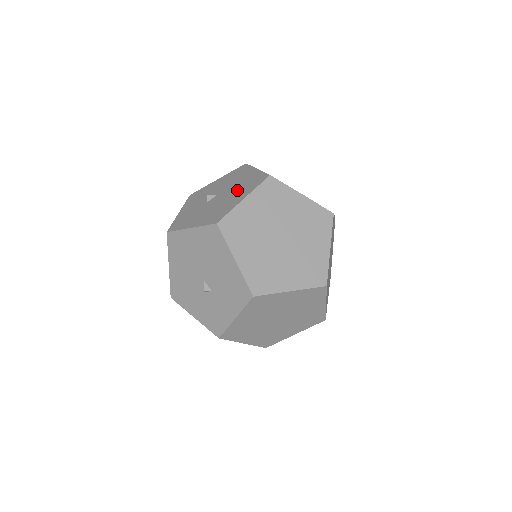
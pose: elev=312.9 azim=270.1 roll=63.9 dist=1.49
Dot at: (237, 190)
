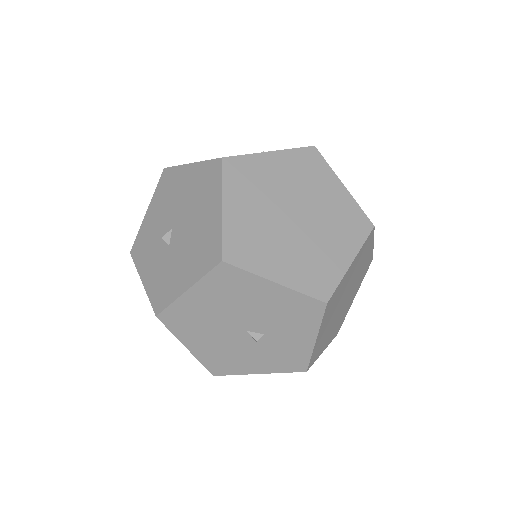
Dot at: (196, 204)
